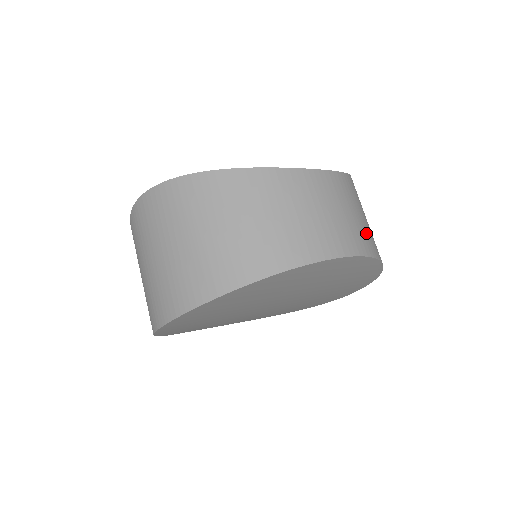
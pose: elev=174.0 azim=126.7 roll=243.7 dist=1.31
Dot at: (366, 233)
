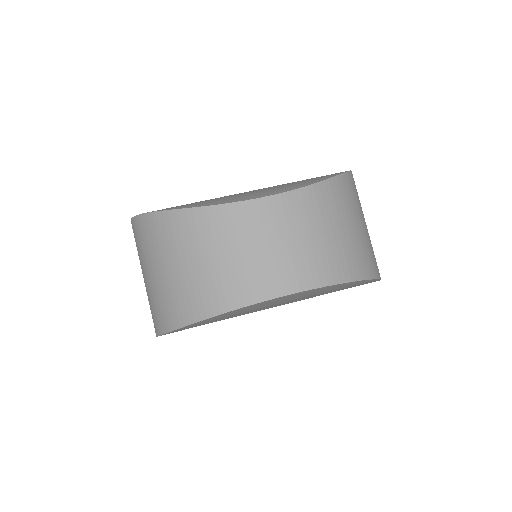
Dot at: (329, 256)
